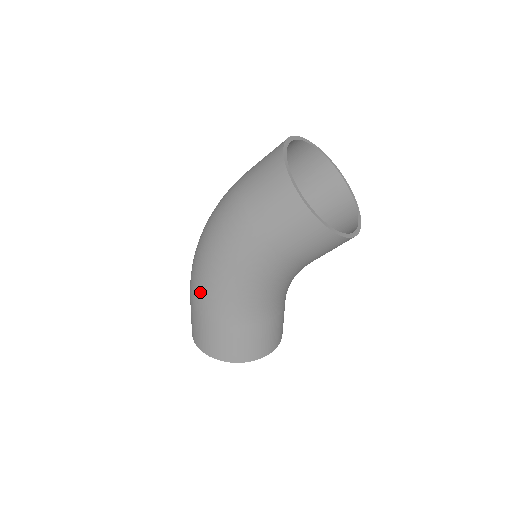
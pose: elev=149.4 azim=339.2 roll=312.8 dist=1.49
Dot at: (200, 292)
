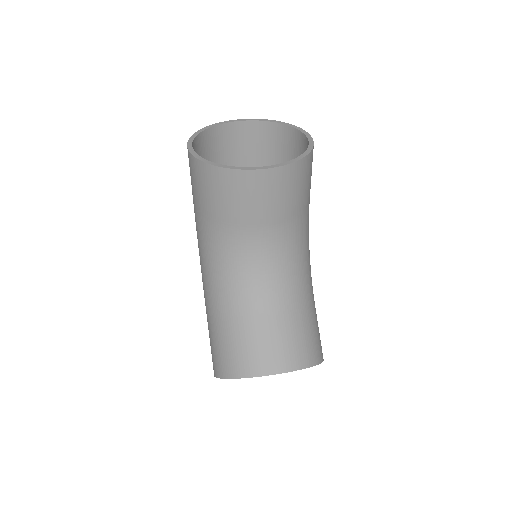
Dot at: occluded
